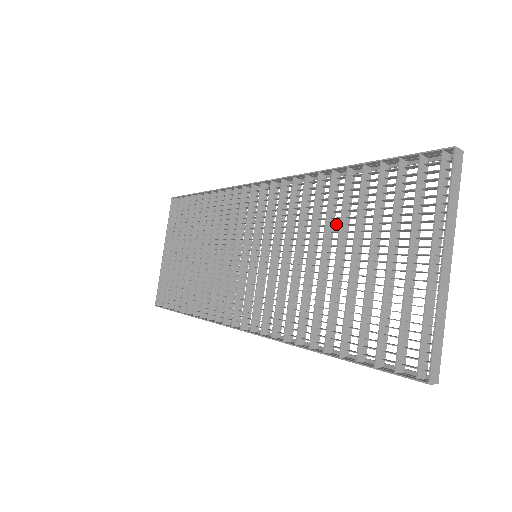
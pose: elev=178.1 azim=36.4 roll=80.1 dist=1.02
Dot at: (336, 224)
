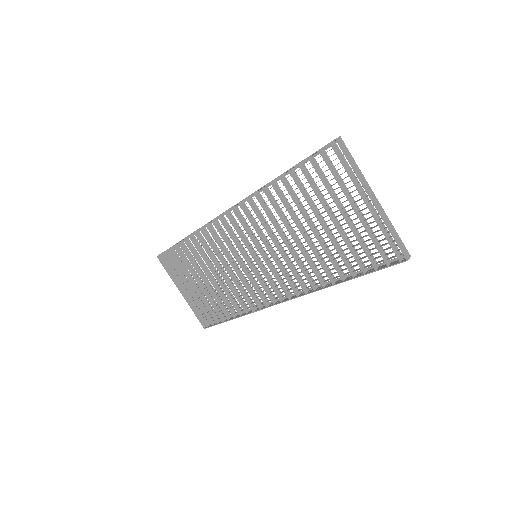
Dot at: occluded
